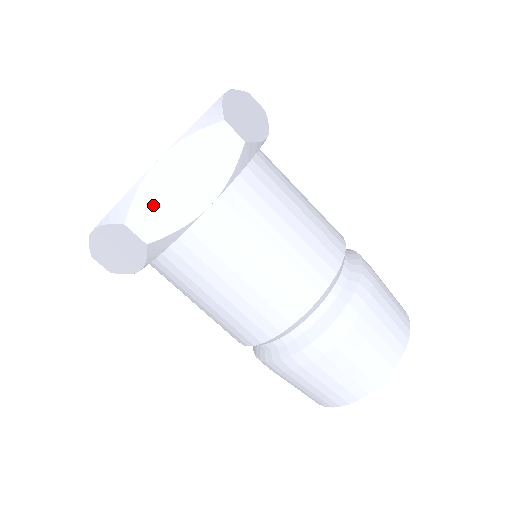
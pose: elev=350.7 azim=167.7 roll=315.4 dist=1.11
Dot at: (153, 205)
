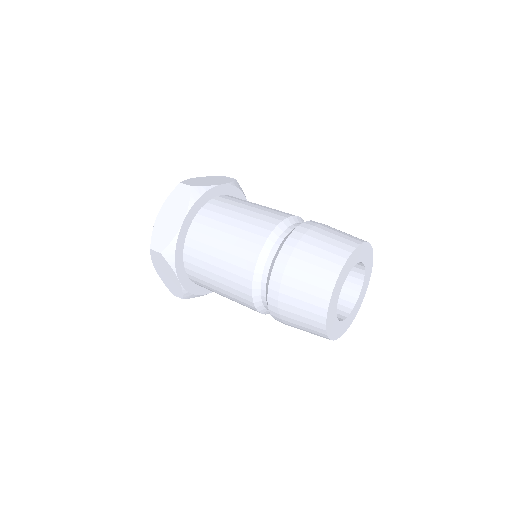
Dot at: (170, 286)
